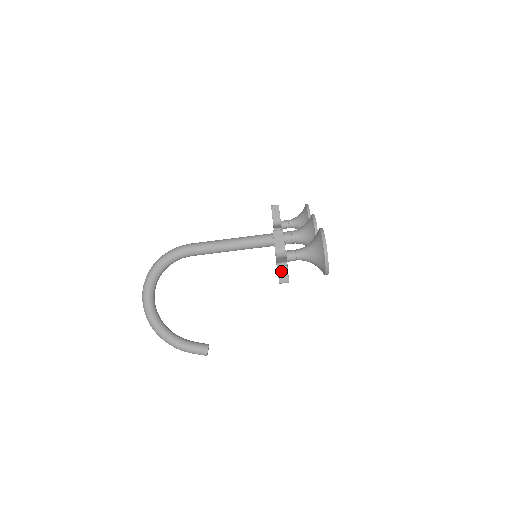
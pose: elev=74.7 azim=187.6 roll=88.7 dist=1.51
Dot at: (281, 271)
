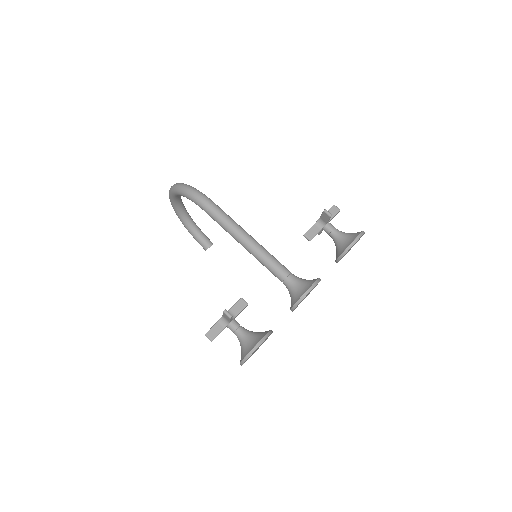
Dot at: occluded
